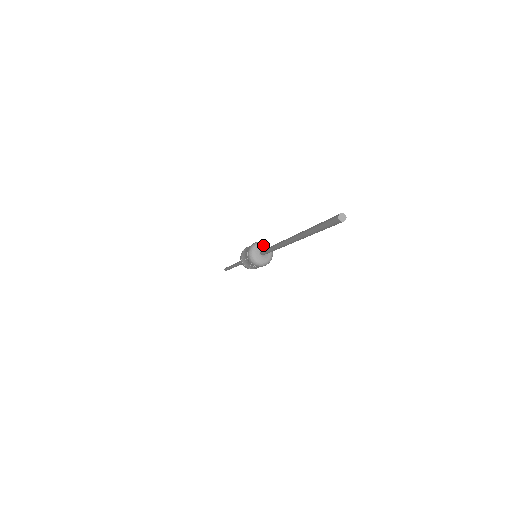
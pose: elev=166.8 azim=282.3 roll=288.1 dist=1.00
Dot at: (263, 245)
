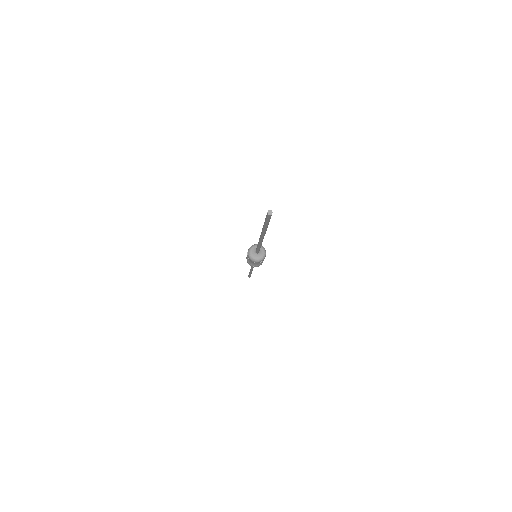
Dot at: occluded
